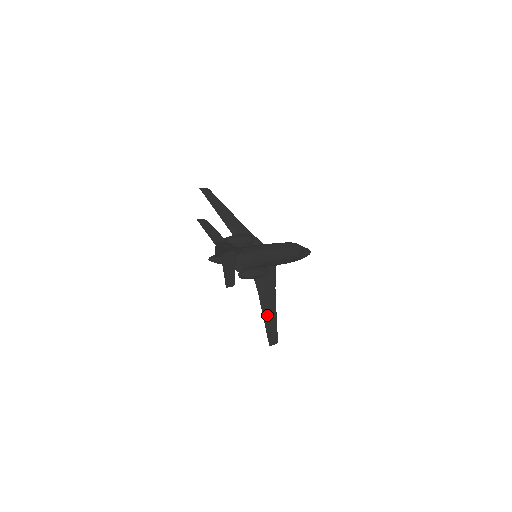
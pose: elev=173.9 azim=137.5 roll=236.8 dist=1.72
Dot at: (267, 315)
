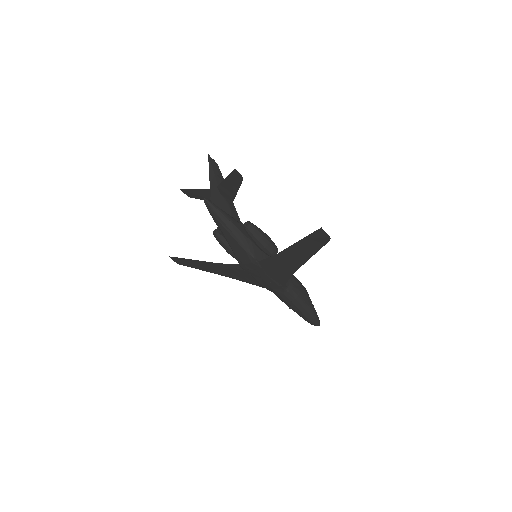
Dot at: (300, 247)
